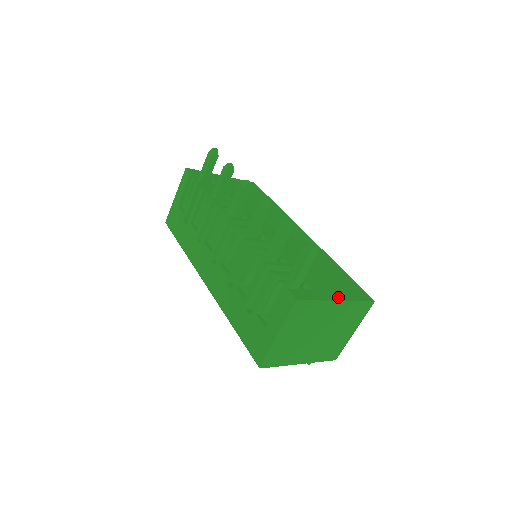
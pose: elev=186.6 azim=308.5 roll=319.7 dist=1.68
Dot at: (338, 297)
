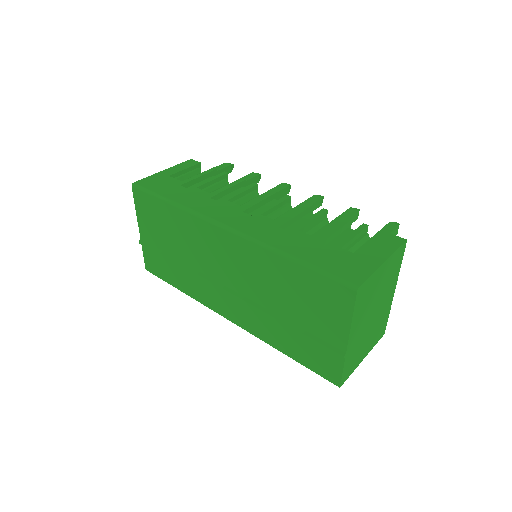
Dot at: occluded
